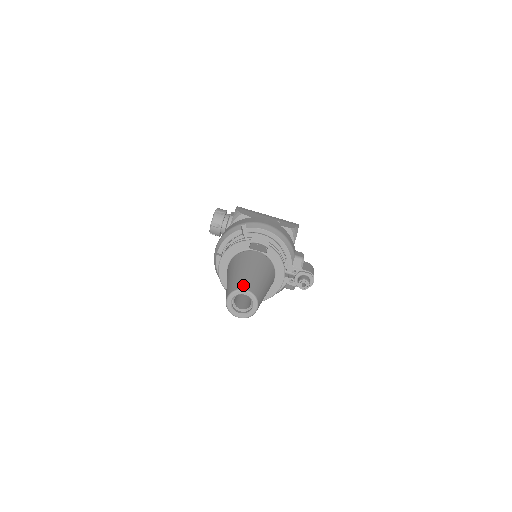
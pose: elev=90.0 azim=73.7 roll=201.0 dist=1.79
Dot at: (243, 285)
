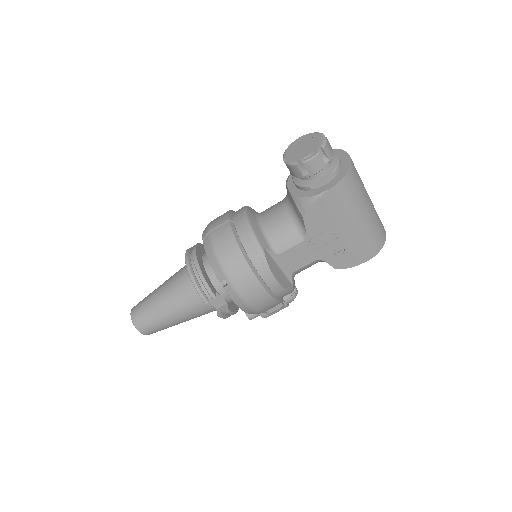
Dot at: (143, 328)
